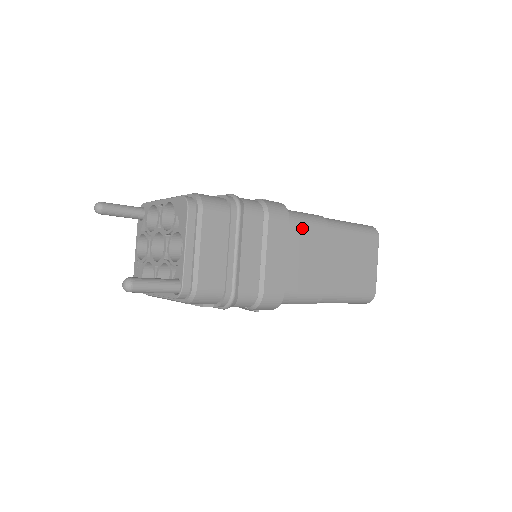
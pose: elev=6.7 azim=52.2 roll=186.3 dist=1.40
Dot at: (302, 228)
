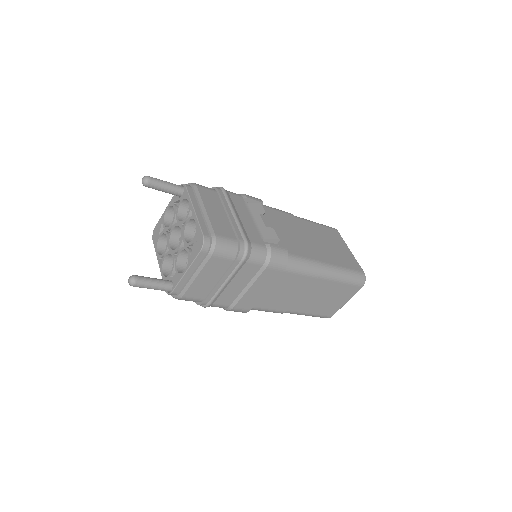
Dot at: (293, 275)
